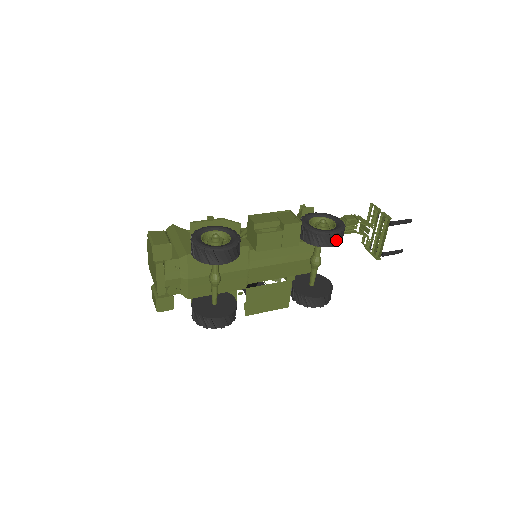
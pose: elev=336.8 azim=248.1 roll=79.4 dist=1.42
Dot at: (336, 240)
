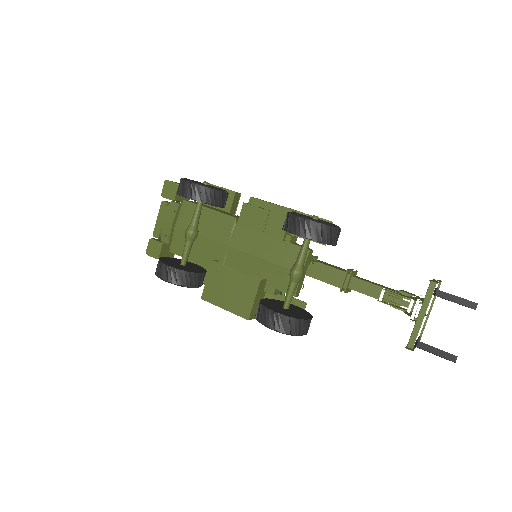
Dot at: (308, 231)
